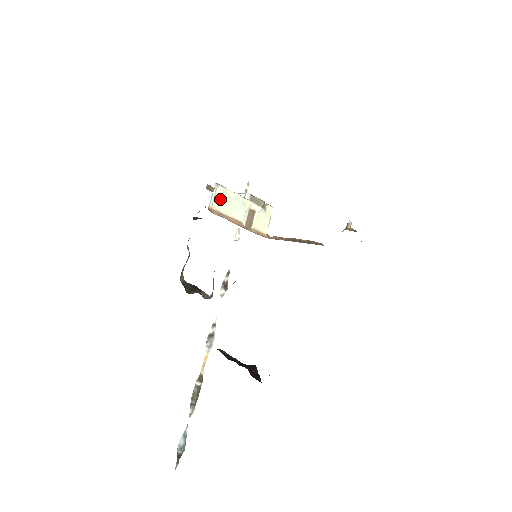
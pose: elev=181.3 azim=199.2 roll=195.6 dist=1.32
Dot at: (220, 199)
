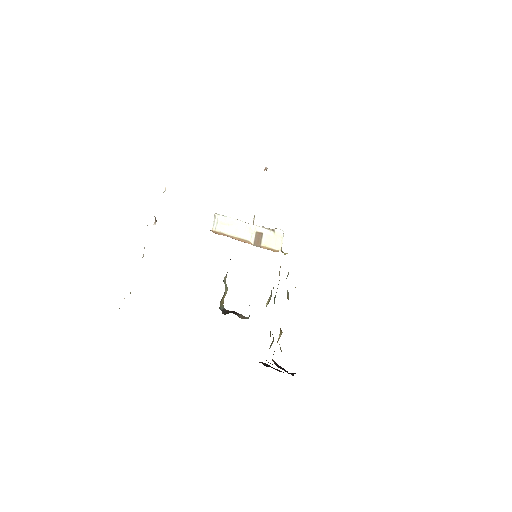
Dot at: (223, 225)
